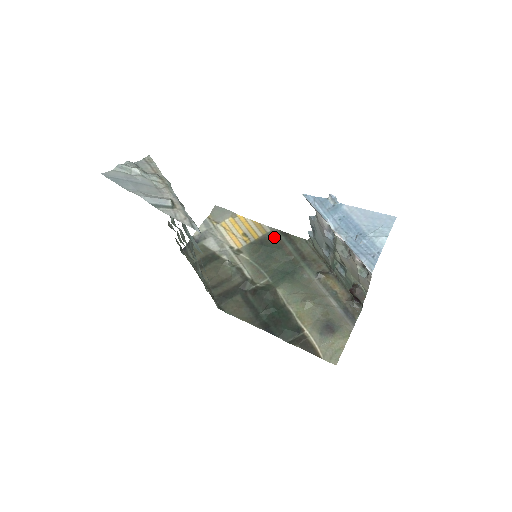
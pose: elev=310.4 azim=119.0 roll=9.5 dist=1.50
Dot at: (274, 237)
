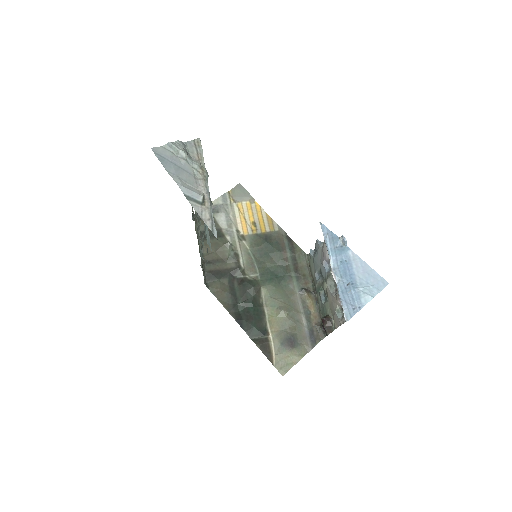
Dot at: (279, 238)
